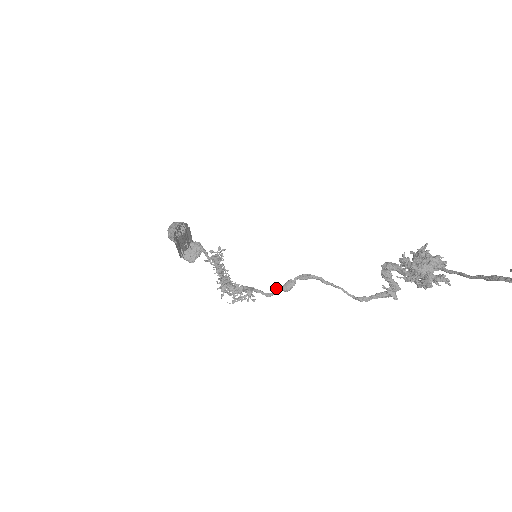
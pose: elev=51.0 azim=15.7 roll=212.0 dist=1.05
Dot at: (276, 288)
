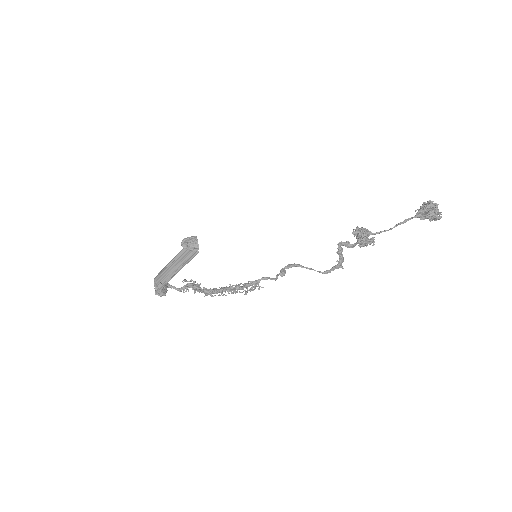
Dot at: (277, 274)
